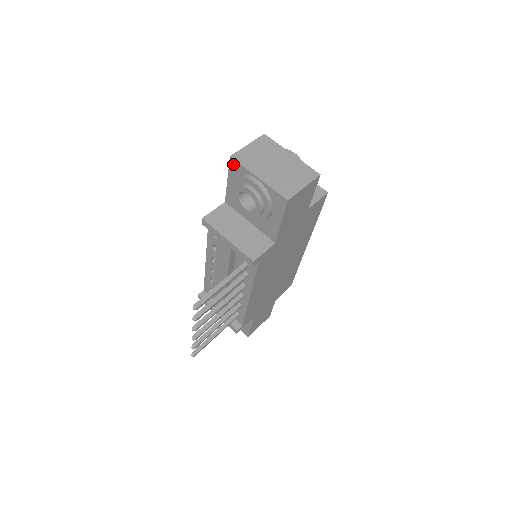
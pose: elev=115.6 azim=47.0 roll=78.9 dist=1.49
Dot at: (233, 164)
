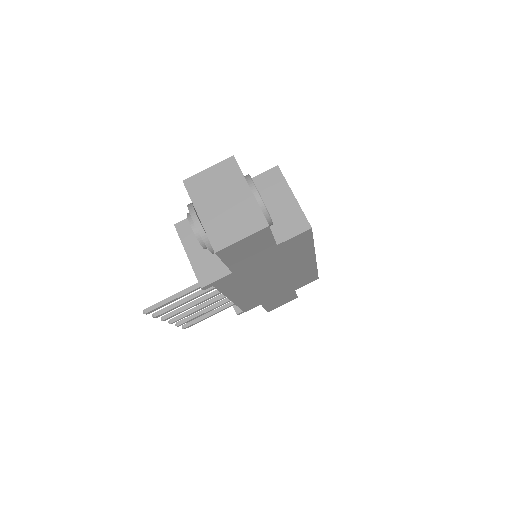
Dot at: occluded
